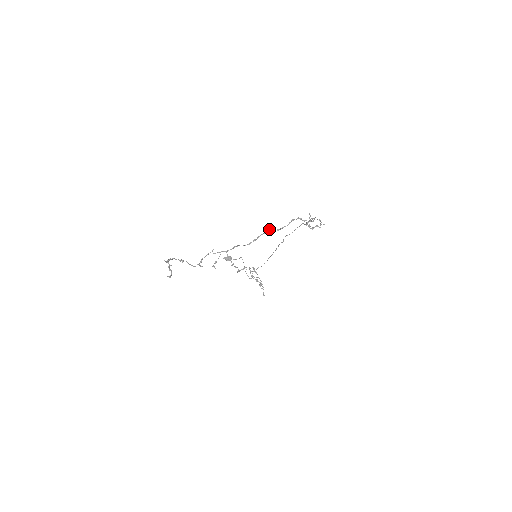
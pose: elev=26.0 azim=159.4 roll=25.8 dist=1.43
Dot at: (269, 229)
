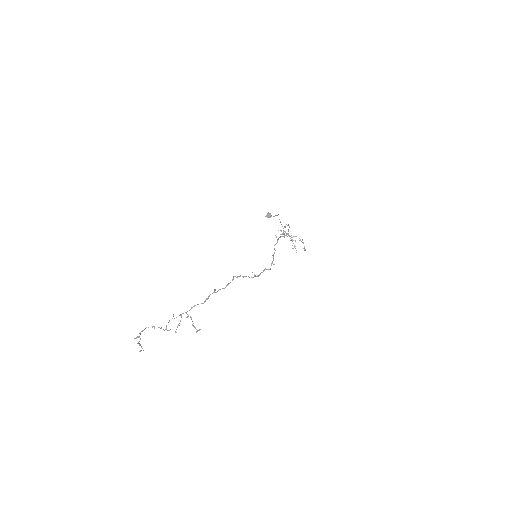
Dot at: (214, 290)
